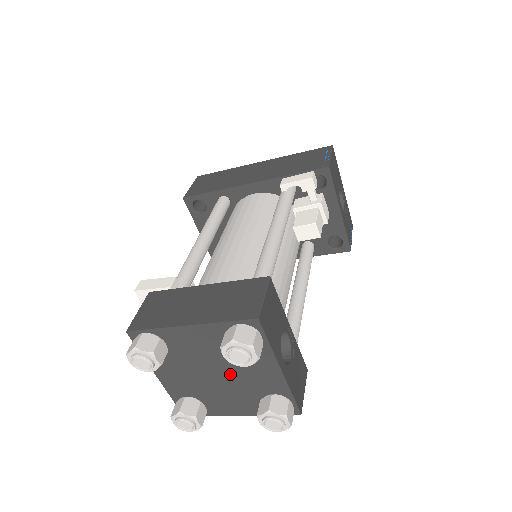
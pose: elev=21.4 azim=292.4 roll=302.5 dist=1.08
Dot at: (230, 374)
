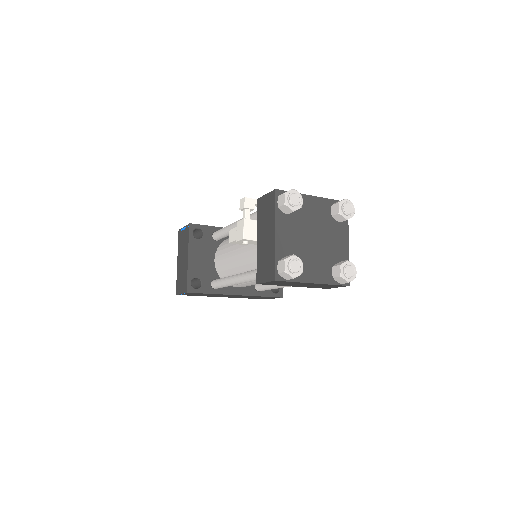
Dot at: (322, 240)
